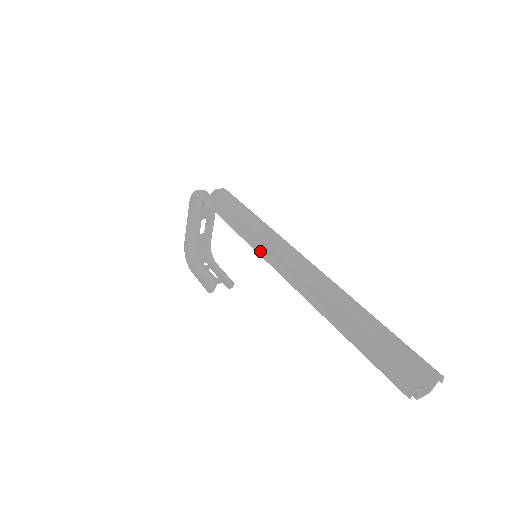
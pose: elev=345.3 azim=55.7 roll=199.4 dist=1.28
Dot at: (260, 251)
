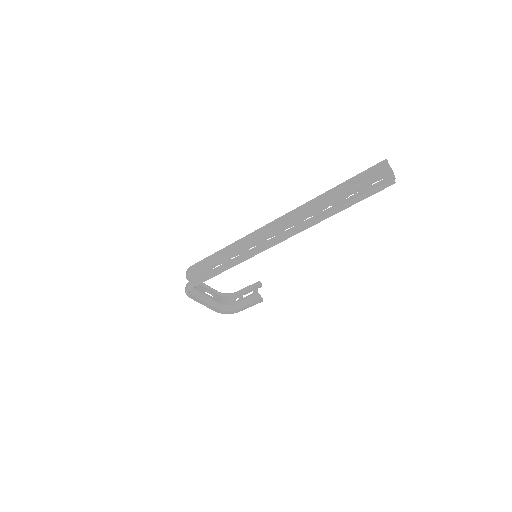
Dot at: (261, 250)
